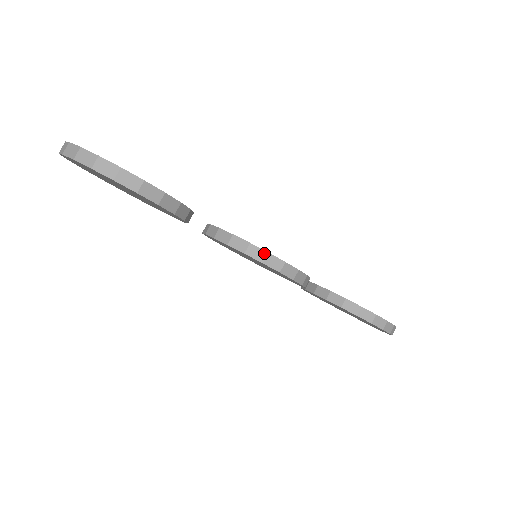
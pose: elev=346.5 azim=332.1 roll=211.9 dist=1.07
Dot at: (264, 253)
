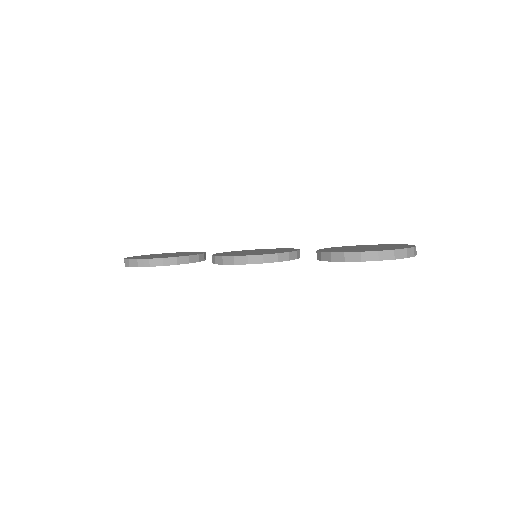
Dot at: (221, 258)
